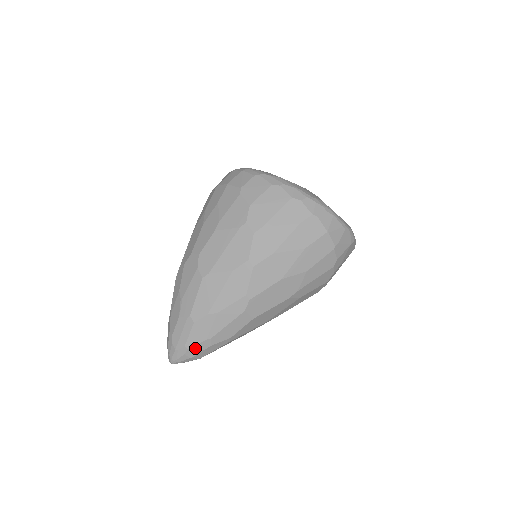
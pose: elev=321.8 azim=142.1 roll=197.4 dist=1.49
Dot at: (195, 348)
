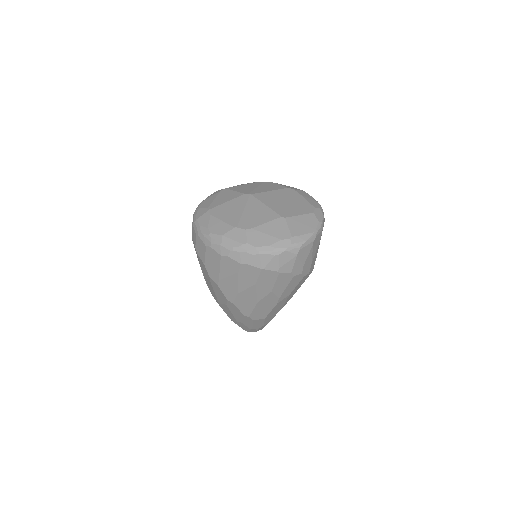
Dot at: (251, 331)
